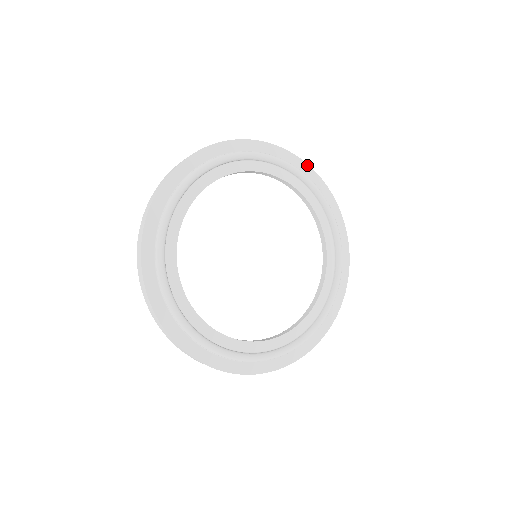
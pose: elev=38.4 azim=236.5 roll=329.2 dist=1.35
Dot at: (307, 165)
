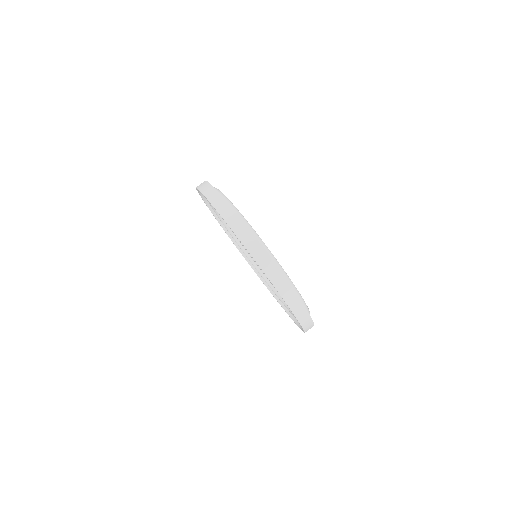
Dot at: occluded
